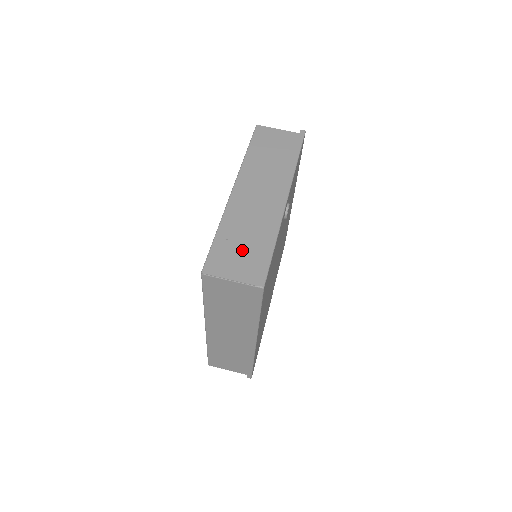
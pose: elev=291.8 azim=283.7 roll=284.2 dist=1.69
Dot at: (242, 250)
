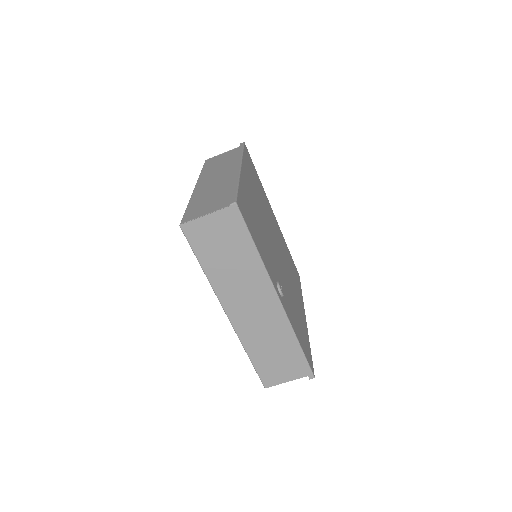
Dot at: (278, 359)
